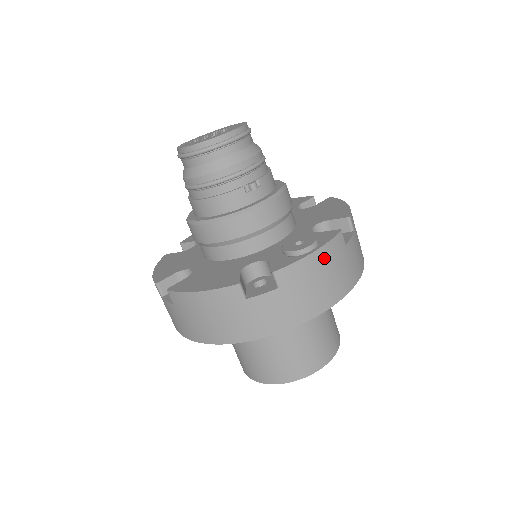
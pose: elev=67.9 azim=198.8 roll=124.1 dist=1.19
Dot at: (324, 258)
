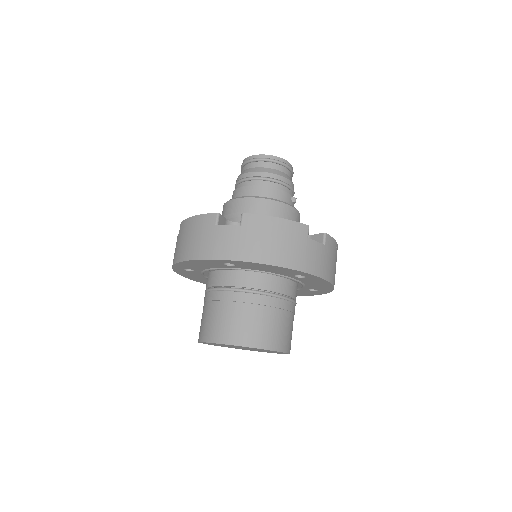
Dot at: occluded
